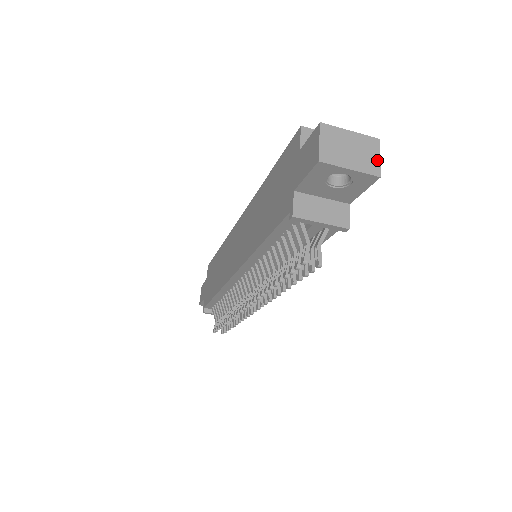
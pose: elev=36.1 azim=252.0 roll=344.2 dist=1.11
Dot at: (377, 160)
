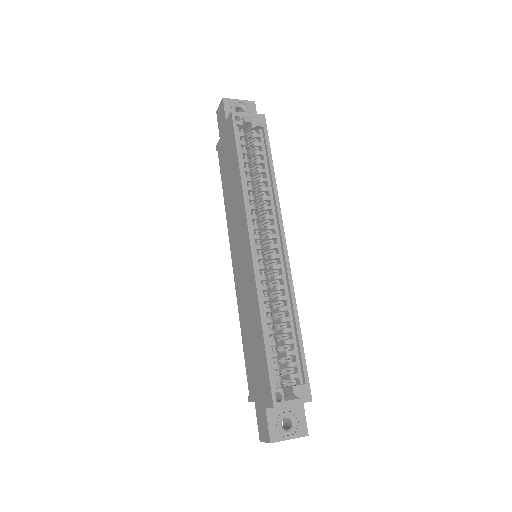
Dot at: occluded
